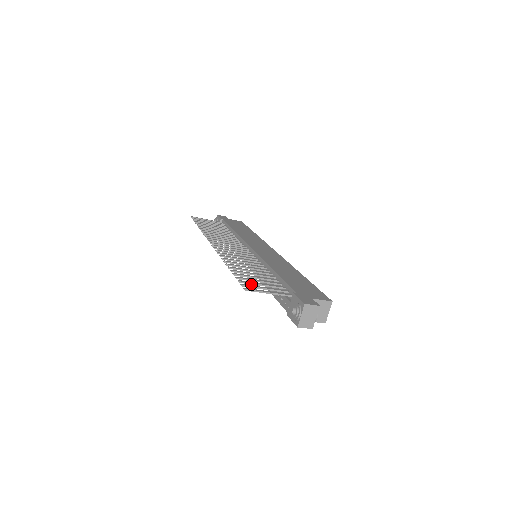
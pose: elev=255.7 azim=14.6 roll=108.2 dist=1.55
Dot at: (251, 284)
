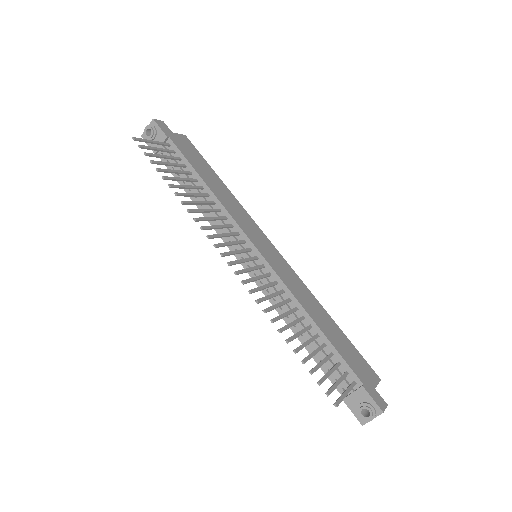
Dot at: occluded
